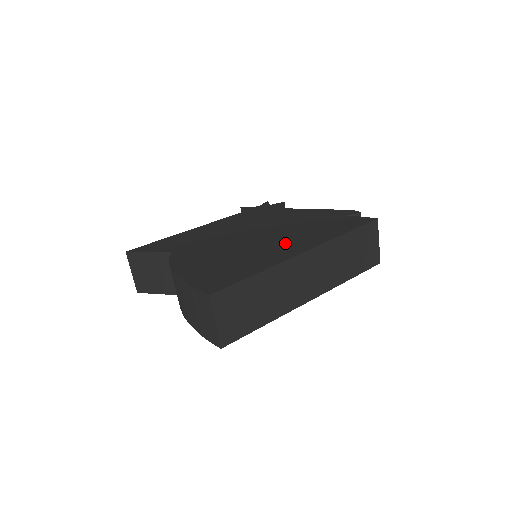
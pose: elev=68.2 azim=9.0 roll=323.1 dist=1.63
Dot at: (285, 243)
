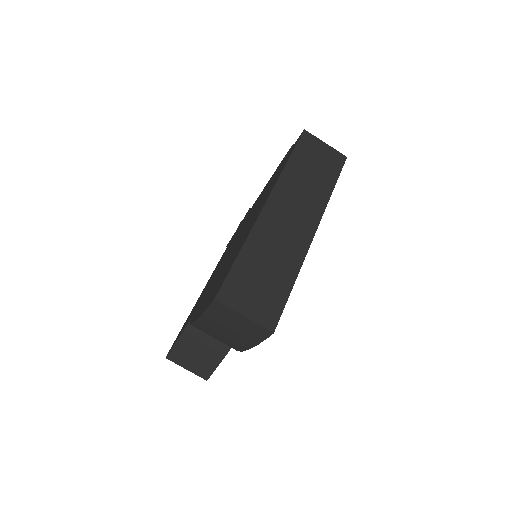
Dot at: occluded
